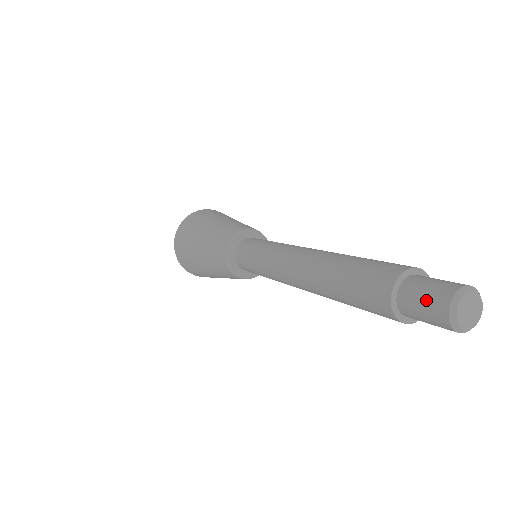
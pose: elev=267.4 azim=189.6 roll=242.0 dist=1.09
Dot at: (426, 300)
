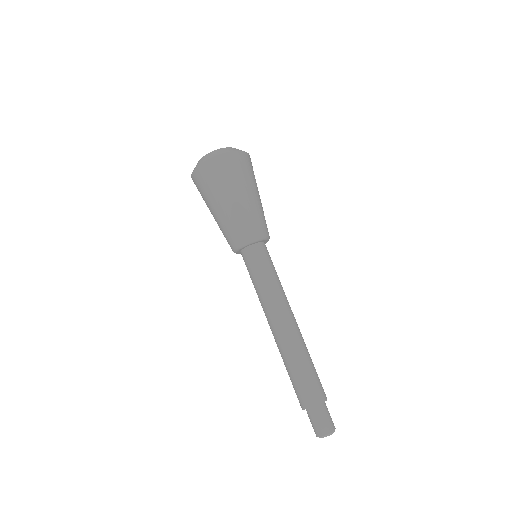
Dot at: (319, 424)
